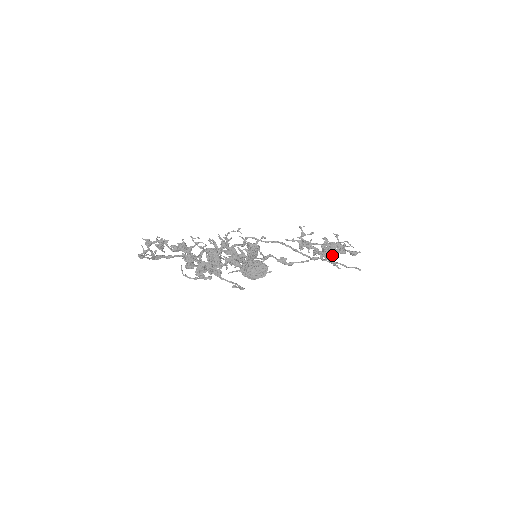
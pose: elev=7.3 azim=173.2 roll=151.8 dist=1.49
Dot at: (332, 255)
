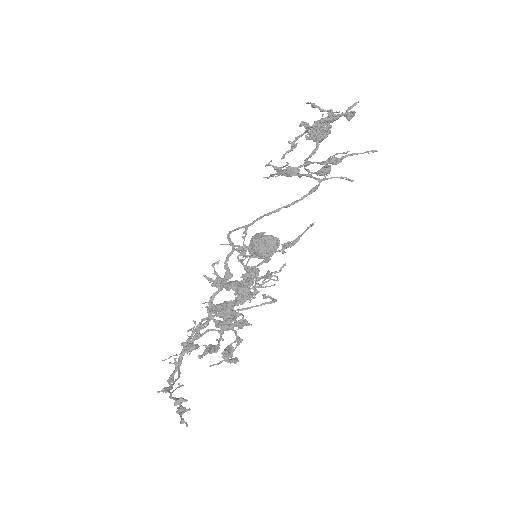
Dot at: (330, 170)
